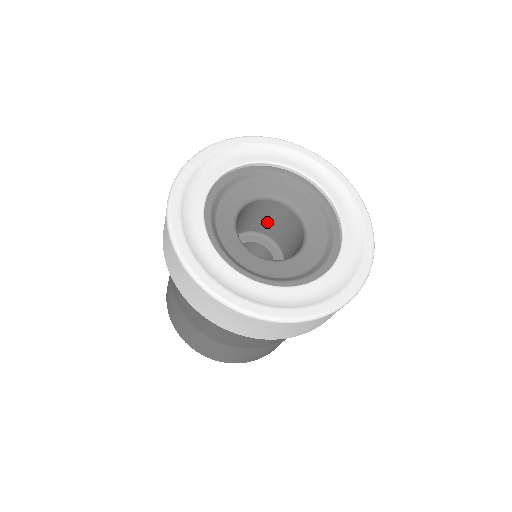
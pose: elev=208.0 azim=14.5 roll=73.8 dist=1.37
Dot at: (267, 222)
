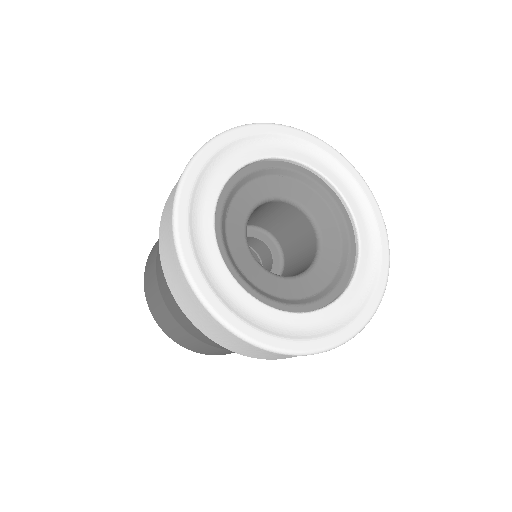
Dot at: occluded
